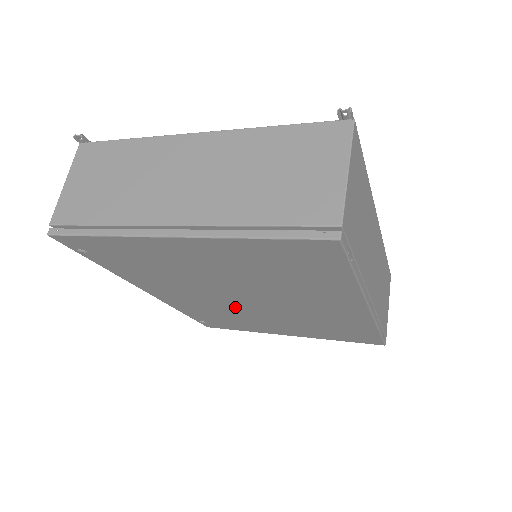
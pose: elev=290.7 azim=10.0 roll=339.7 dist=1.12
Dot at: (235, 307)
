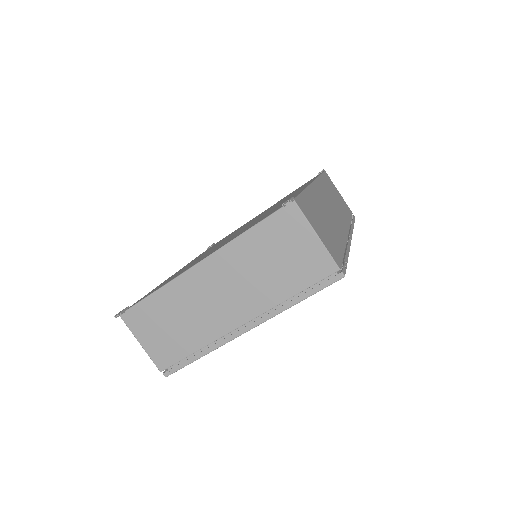
Dot at: occluded
